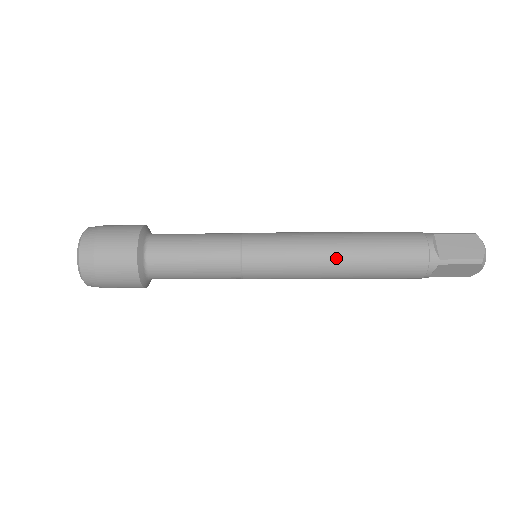
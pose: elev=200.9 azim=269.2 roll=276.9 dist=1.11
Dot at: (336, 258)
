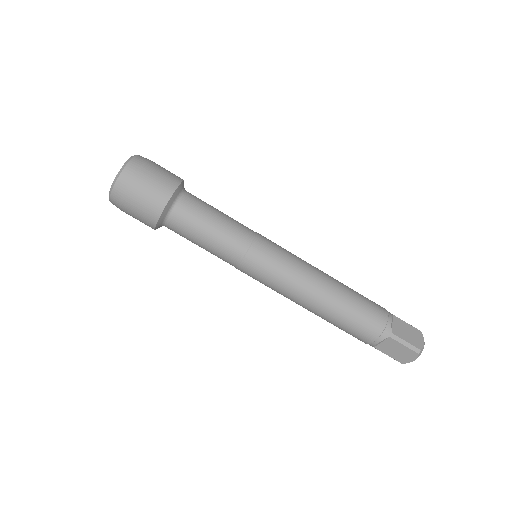
Dot at: occluded
